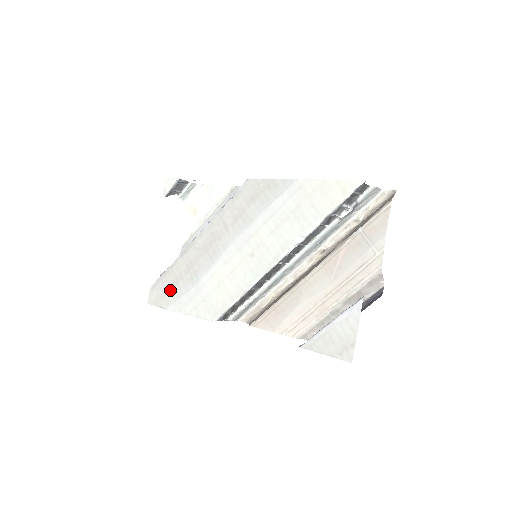
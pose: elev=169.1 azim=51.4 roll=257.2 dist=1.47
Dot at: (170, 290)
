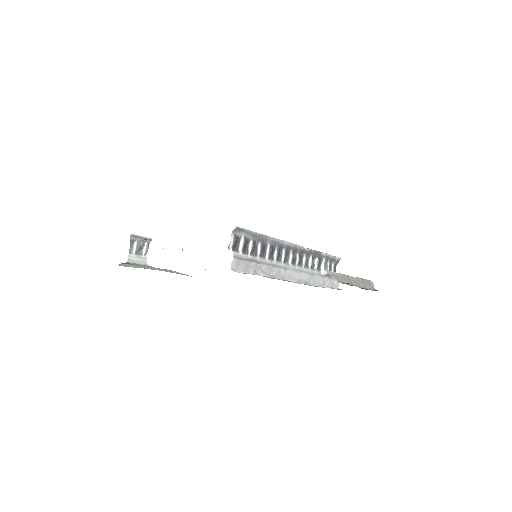
Dot at: occluded
